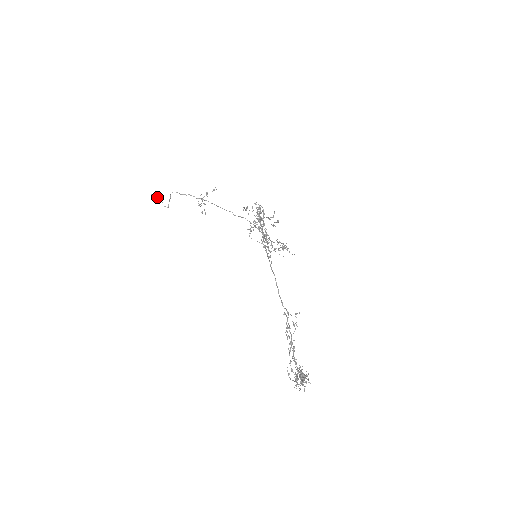
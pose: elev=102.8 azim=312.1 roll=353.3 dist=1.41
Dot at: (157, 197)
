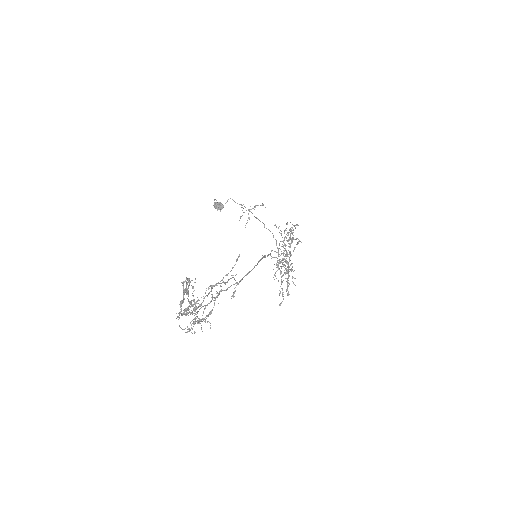
Dot at: (218, 205)
